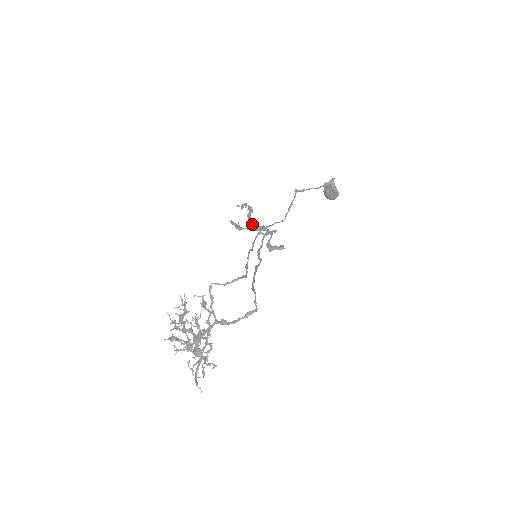
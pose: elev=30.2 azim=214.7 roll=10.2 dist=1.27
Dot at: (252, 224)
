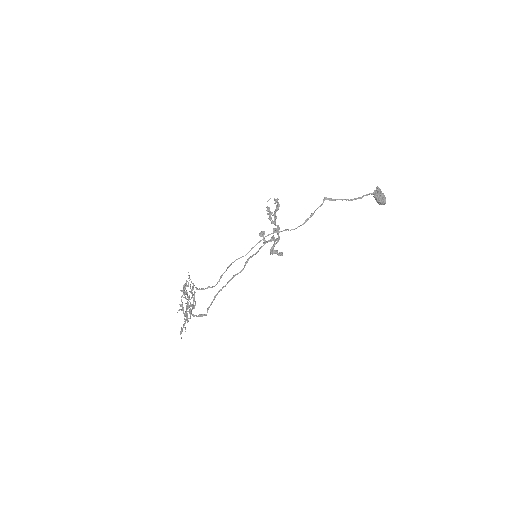
Dot at: (273, 221)
